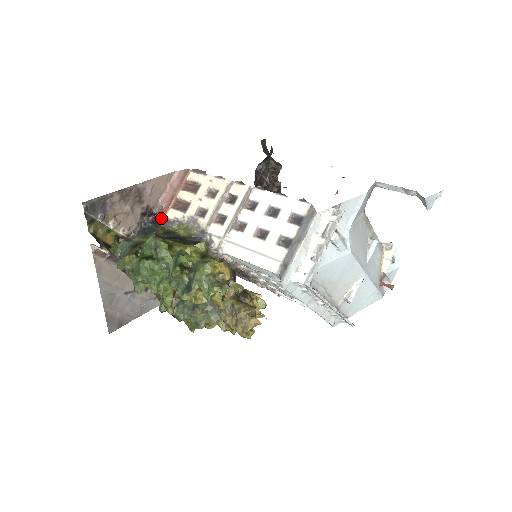
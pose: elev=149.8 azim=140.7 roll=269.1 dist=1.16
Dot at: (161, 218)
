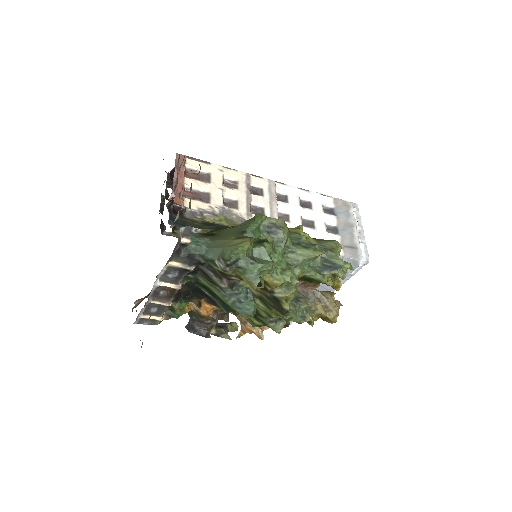
Dot at: (181, 208)
